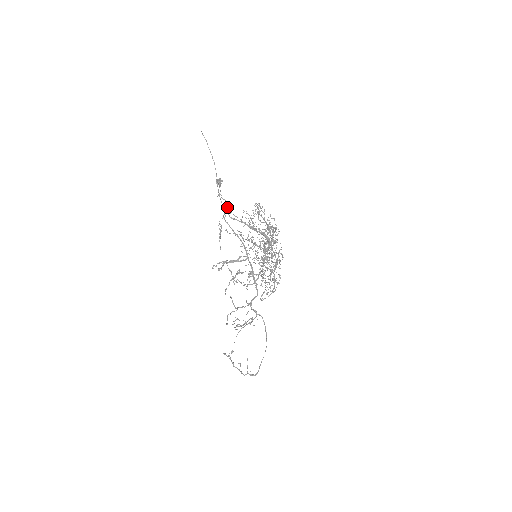
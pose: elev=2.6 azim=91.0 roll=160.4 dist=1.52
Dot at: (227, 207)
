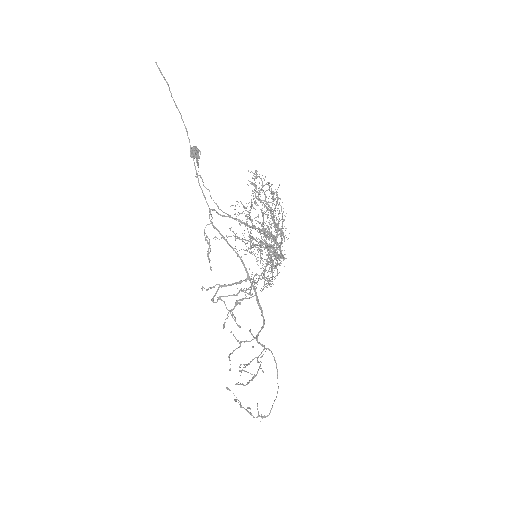
Dot at: occluded
